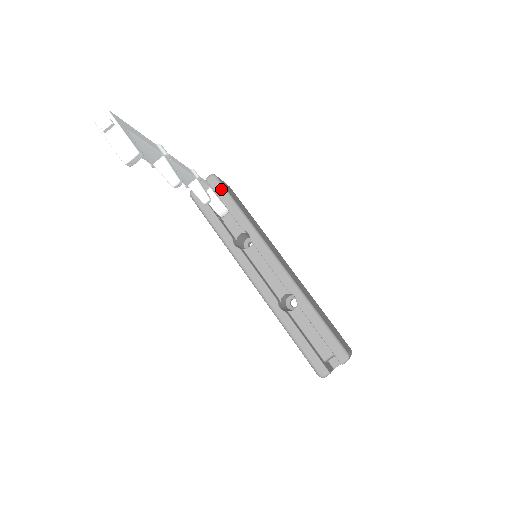
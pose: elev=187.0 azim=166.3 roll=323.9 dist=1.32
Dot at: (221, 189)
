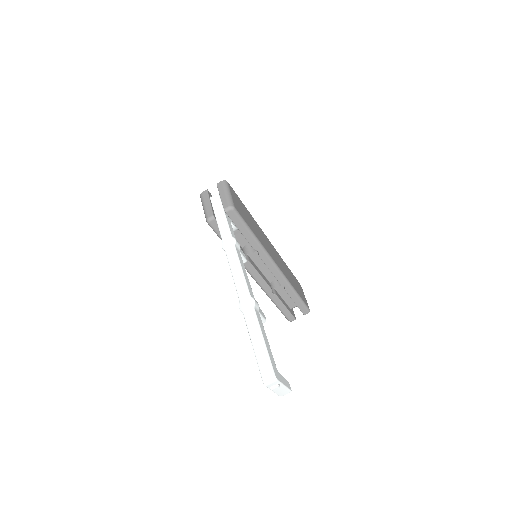
Dot at: (239, 221)
